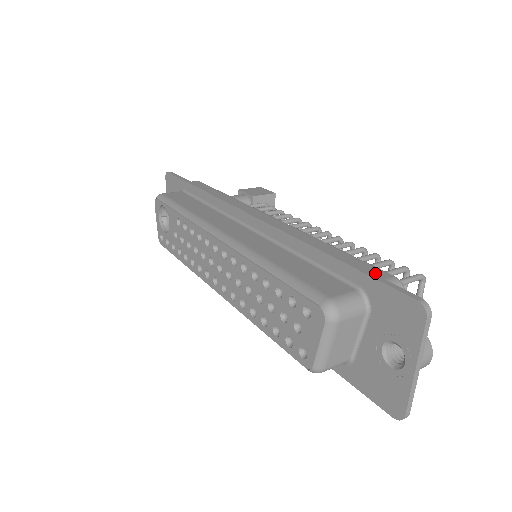
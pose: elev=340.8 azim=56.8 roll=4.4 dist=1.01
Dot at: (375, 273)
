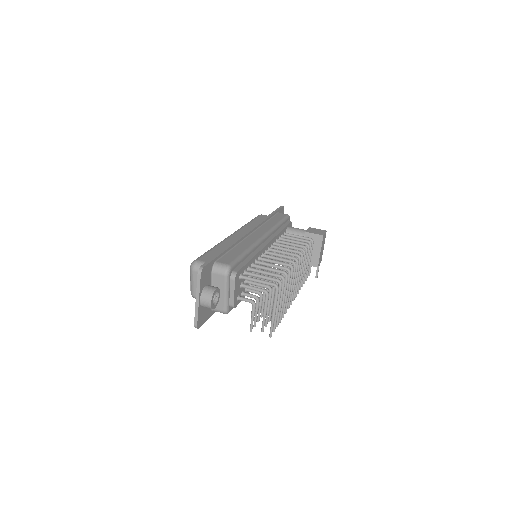
Dot at: (226, 261)
